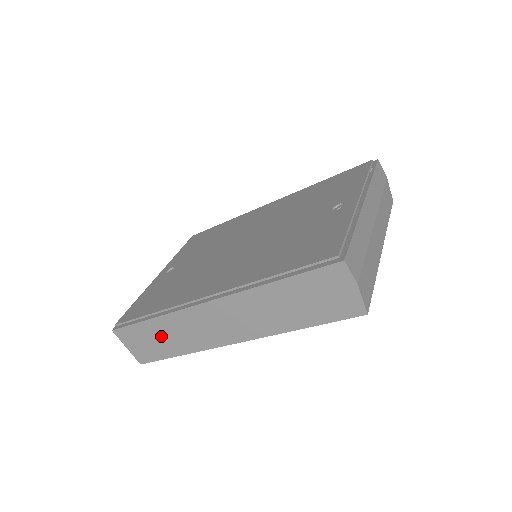
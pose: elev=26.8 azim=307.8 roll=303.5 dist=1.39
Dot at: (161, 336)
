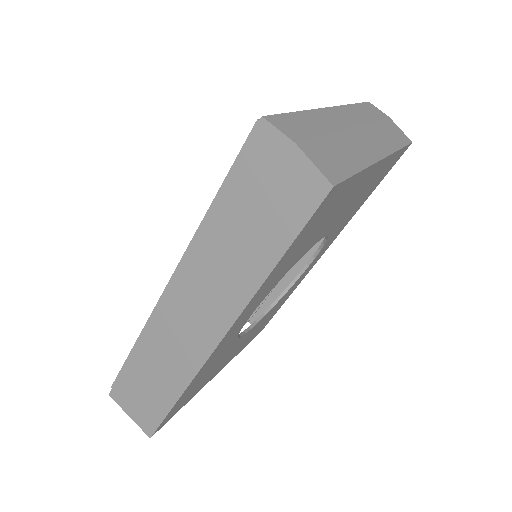
Dot at: (150, 376)
